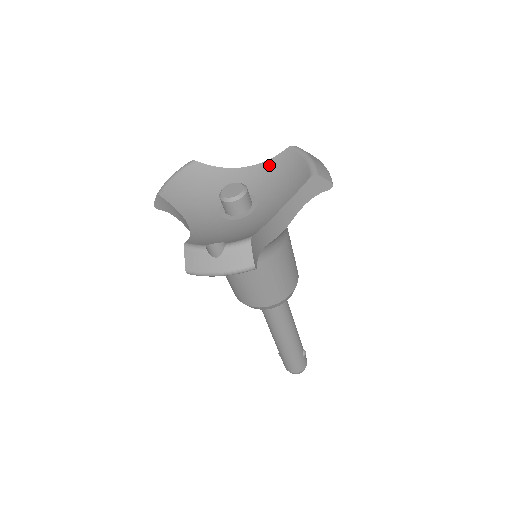
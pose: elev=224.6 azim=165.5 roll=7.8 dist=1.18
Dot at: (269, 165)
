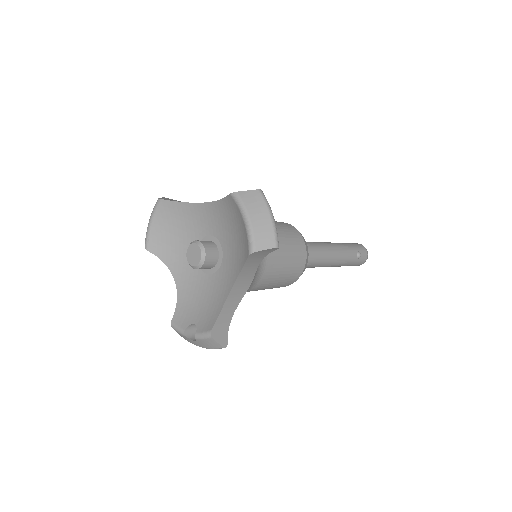
Dot at: (222, 207)
